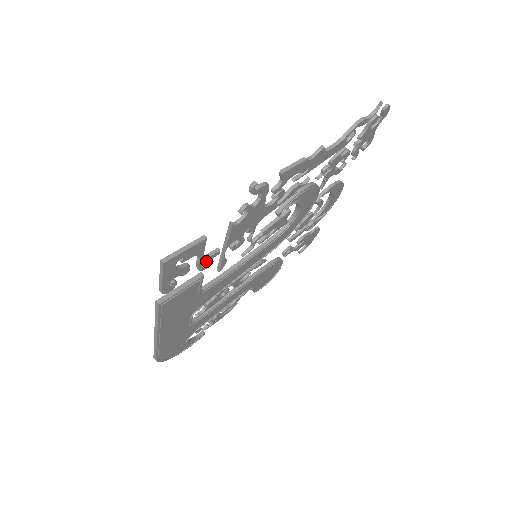
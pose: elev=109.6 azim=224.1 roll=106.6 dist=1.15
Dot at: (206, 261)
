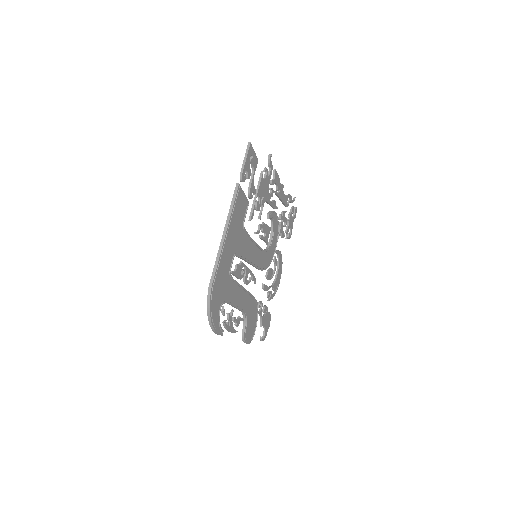
Dot at: (252, 188)
